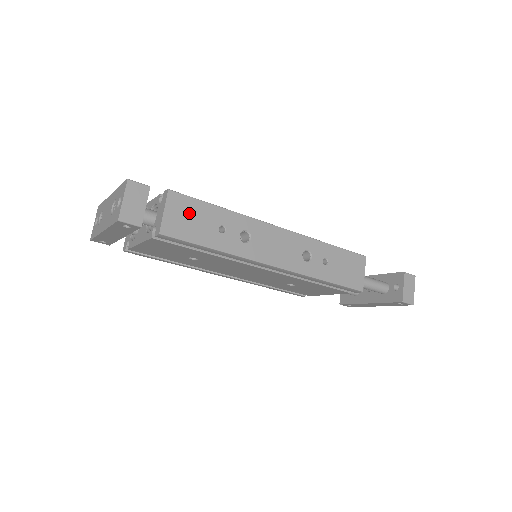
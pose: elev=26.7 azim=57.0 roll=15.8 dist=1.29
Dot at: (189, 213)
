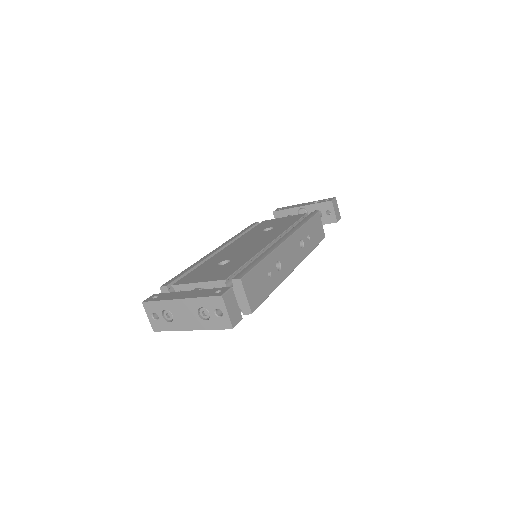
Dot at: (255, 283)
